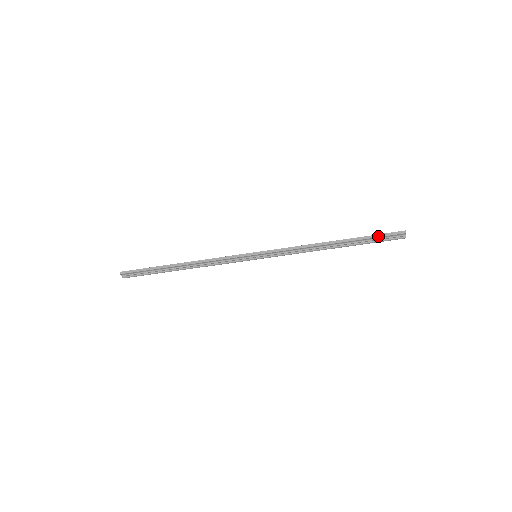
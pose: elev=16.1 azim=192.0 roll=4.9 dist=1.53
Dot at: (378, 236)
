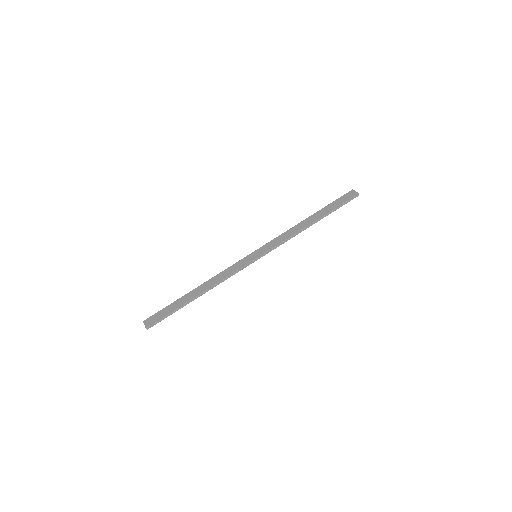
Dot at: (342, 205)
